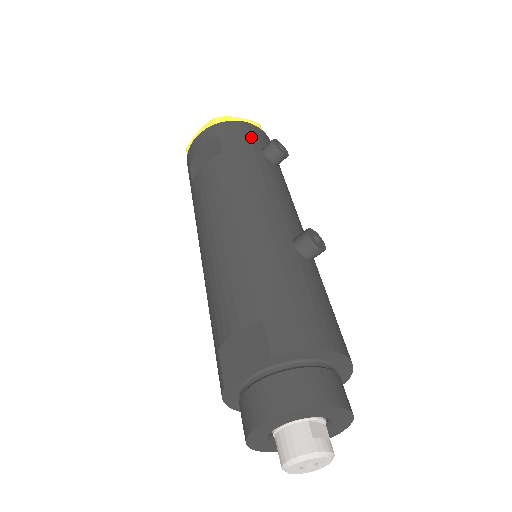
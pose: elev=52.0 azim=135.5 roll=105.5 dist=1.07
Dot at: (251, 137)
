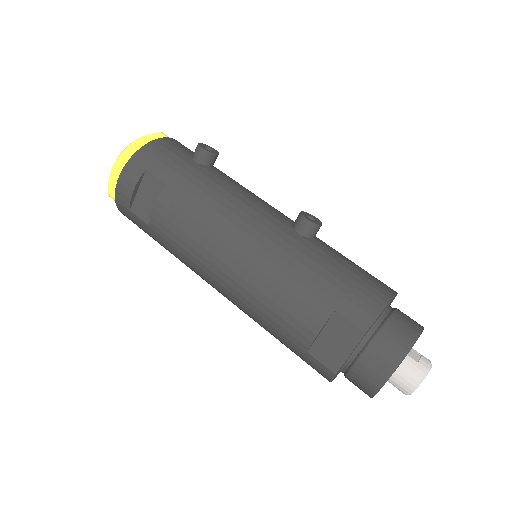
Dot at: (174, 153)
